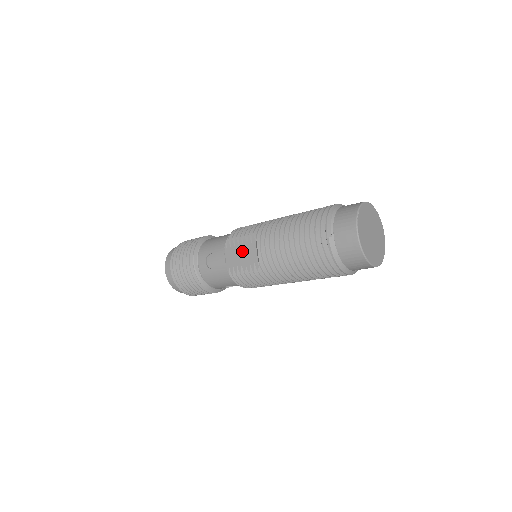
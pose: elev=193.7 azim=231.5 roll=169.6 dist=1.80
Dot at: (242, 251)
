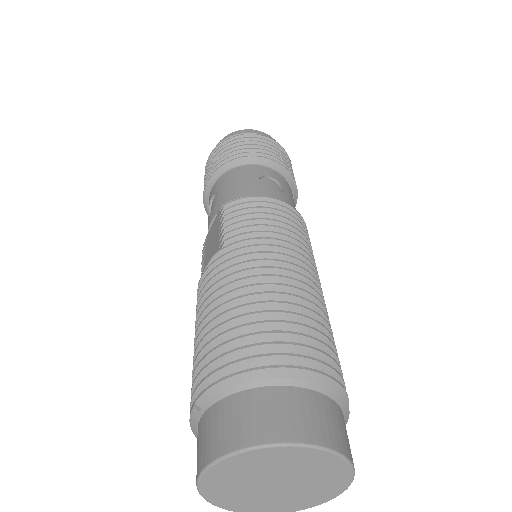
Dot at: (214, 242)
